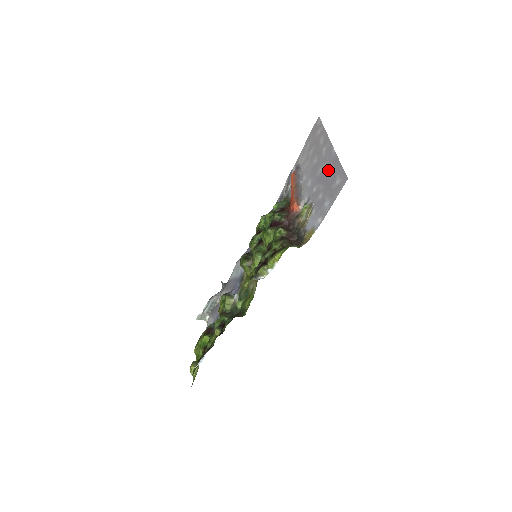
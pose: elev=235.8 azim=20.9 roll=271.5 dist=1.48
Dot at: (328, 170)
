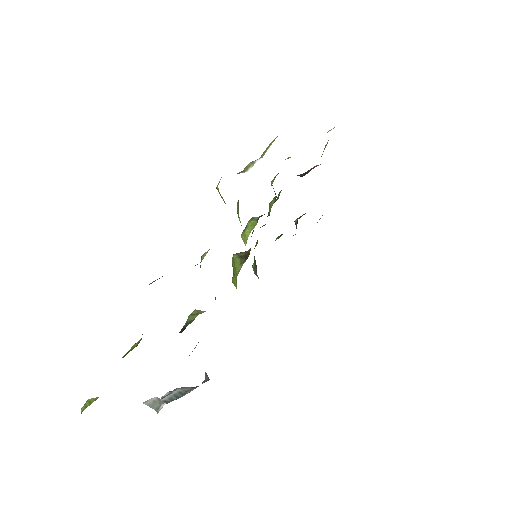
Dot at: occluded
